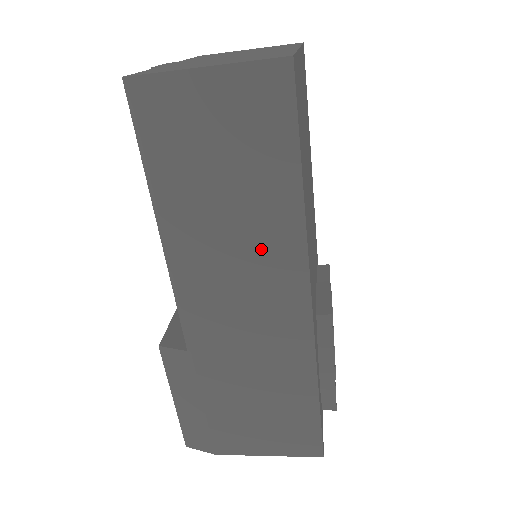
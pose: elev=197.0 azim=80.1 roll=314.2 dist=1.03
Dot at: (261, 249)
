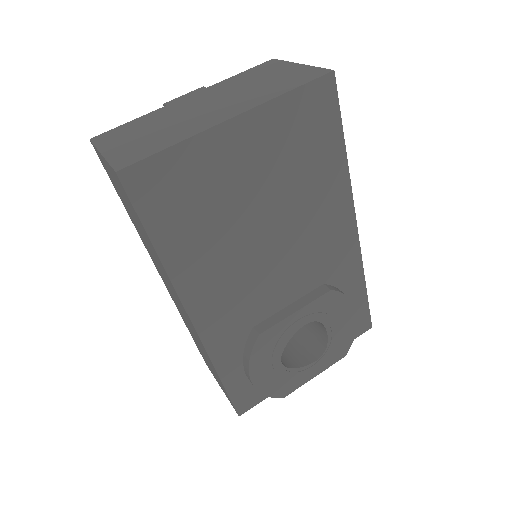
Dot at: (163, 272)
